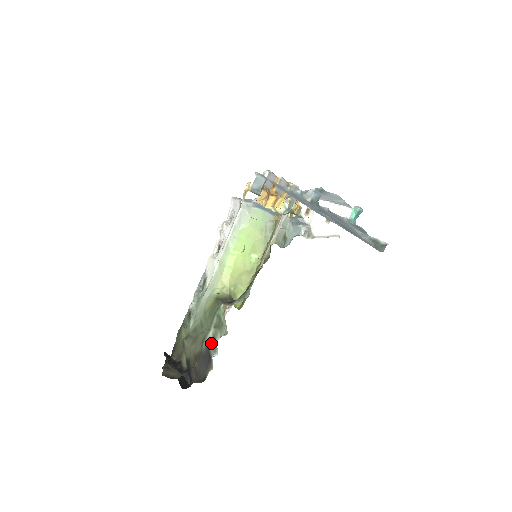
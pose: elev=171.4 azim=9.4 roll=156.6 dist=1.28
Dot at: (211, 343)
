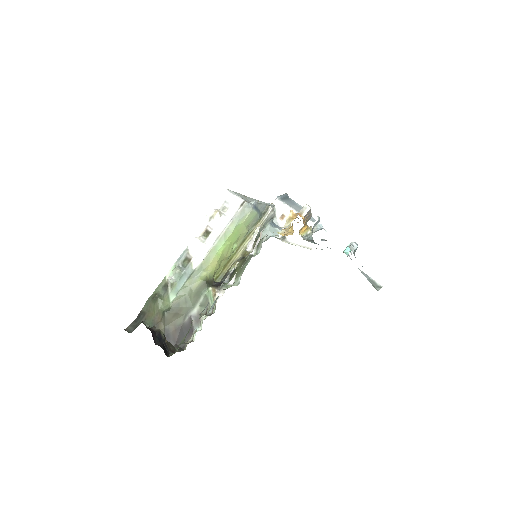
Dot at: (195, 318)
